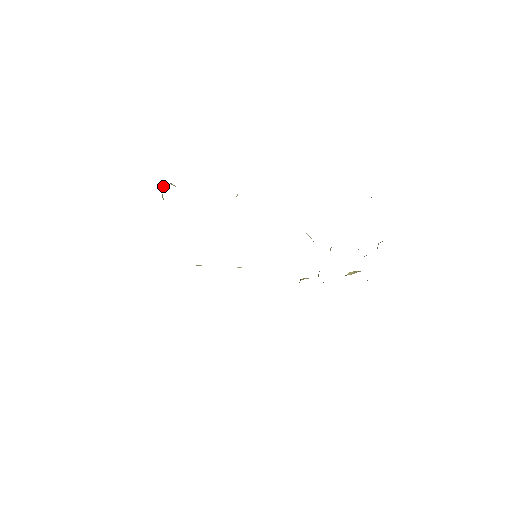
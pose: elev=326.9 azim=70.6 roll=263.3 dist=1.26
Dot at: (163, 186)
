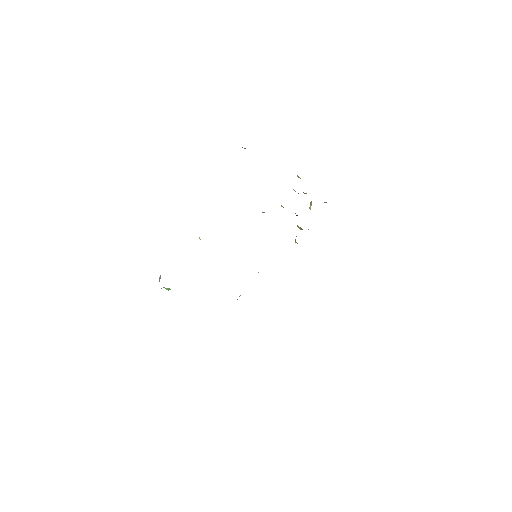
Dot at: occluded
